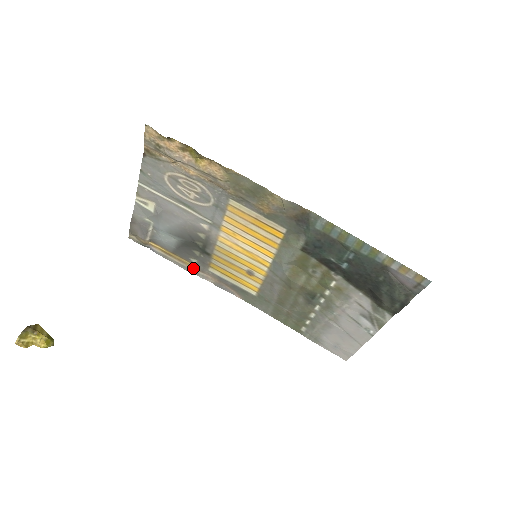
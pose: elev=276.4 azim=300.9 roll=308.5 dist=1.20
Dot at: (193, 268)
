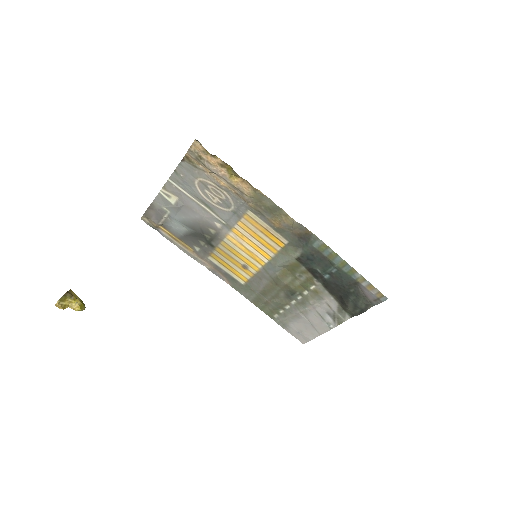
Dot at: (194, 254)
